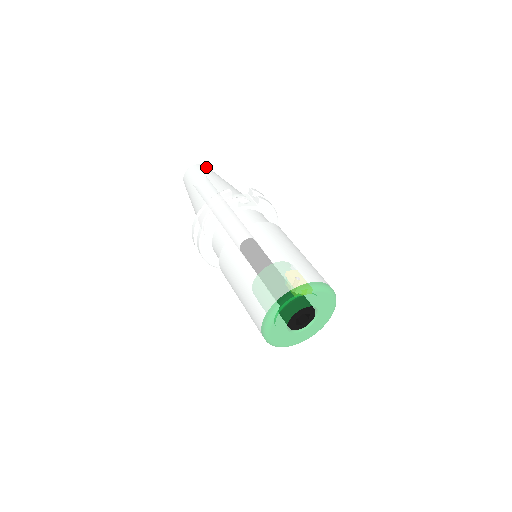
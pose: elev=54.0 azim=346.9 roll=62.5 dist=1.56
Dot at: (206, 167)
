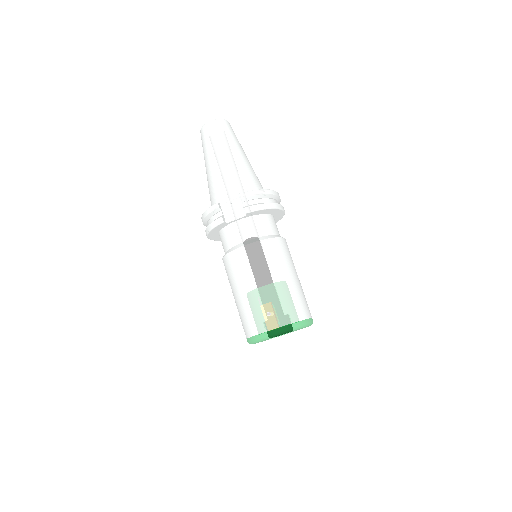
Dot at: (215, 128)
